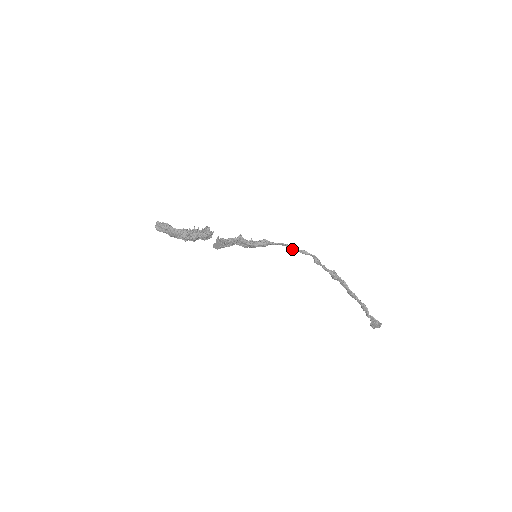
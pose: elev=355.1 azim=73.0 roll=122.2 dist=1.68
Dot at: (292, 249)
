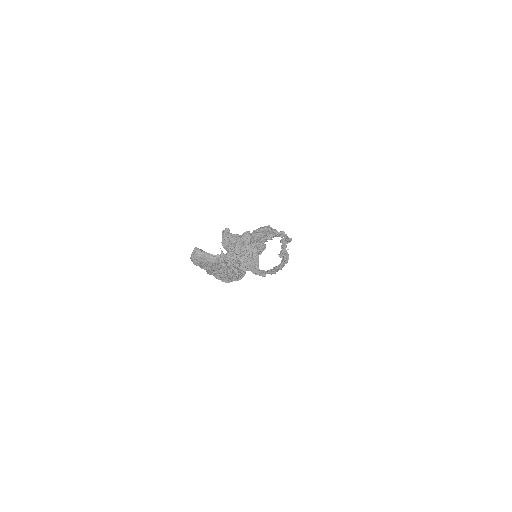
Dot at: (284, 237)
